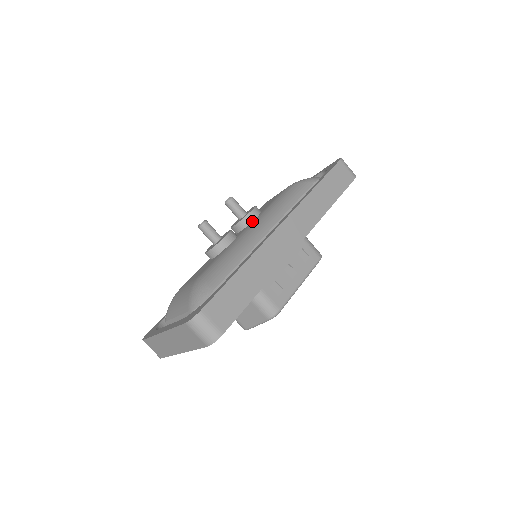
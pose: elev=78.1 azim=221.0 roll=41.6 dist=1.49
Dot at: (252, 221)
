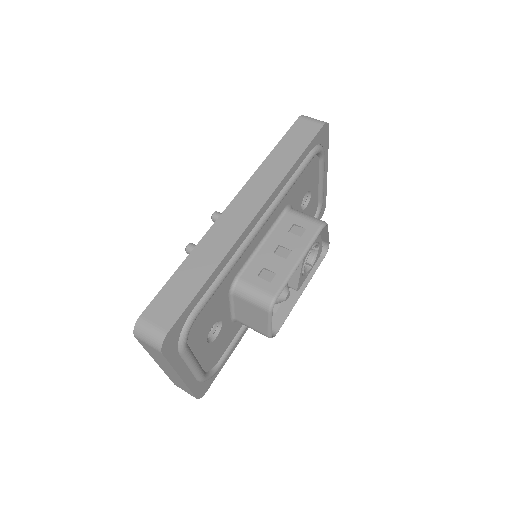
Dot at: occluded
